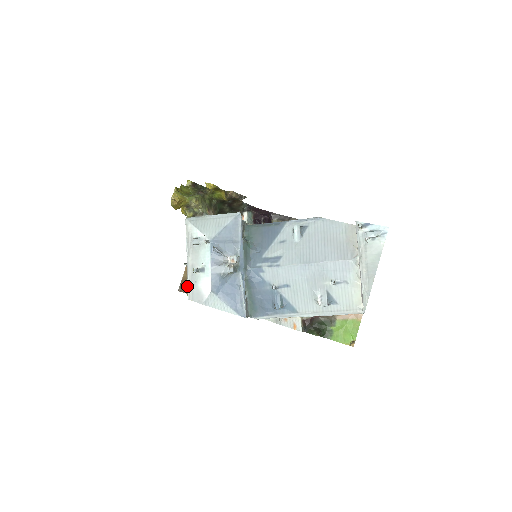
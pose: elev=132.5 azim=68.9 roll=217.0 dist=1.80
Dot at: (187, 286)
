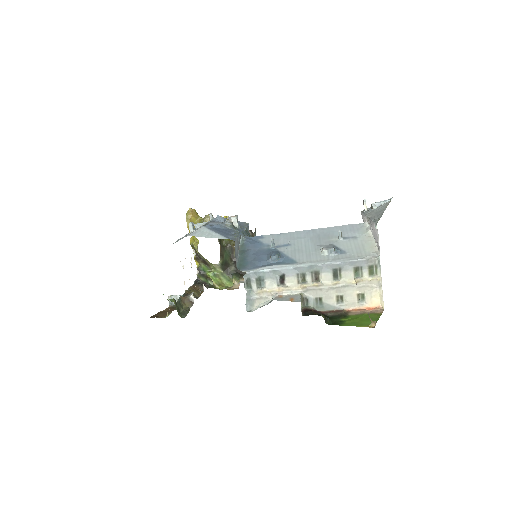
Dot at: occluded
